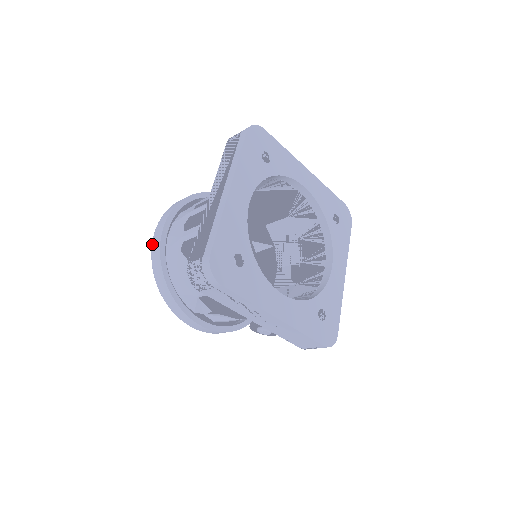
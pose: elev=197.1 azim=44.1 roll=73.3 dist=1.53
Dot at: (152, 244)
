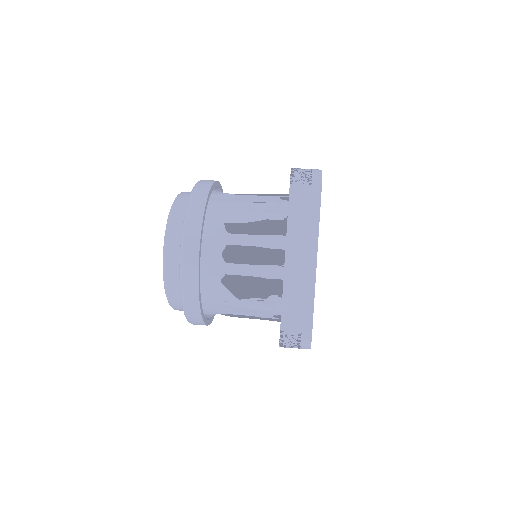
Dot at: (183, 271)
